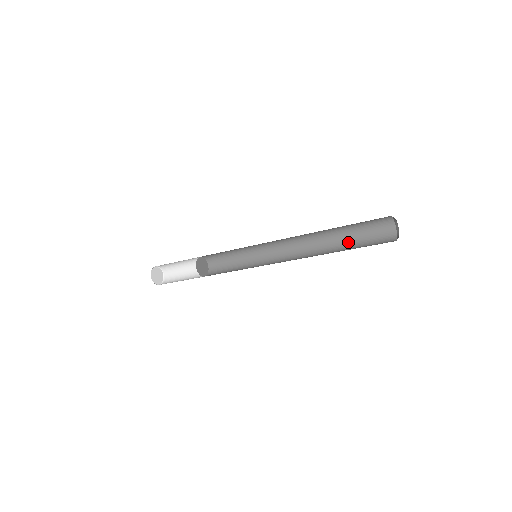
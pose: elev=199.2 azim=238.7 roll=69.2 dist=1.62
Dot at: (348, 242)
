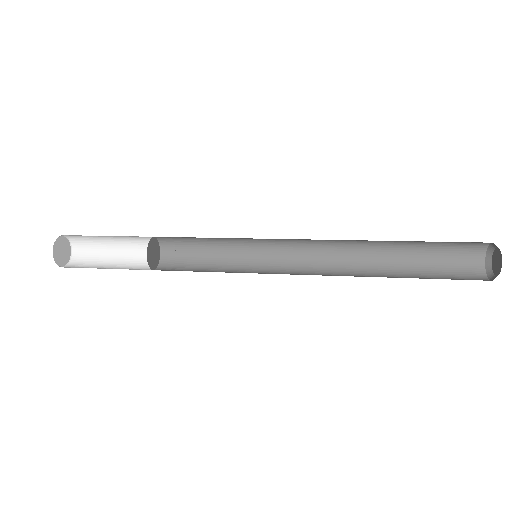
Dot at: (408, 255)
